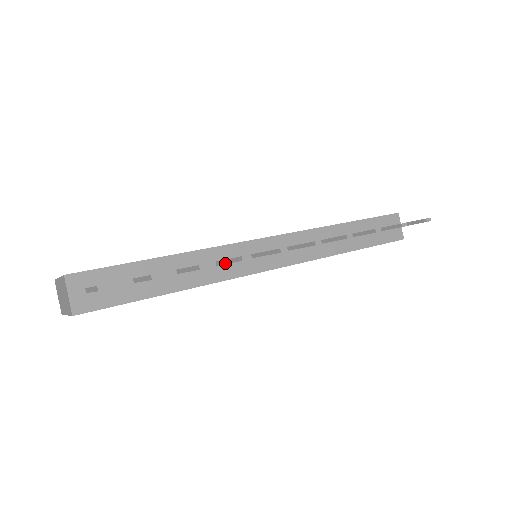
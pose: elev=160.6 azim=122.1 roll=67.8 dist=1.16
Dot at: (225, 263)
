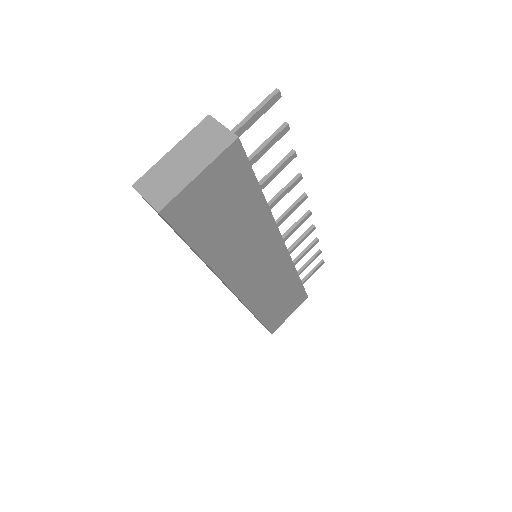
Dot at: (278, 197)
